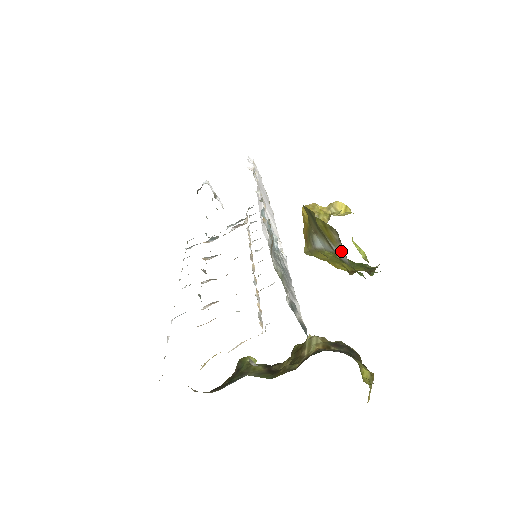
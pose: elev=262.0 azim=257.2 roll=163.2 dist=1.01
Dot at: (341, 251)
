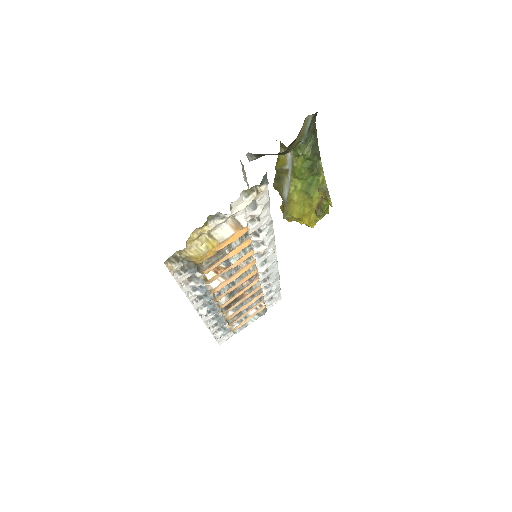
Dot at: (288, 157)
